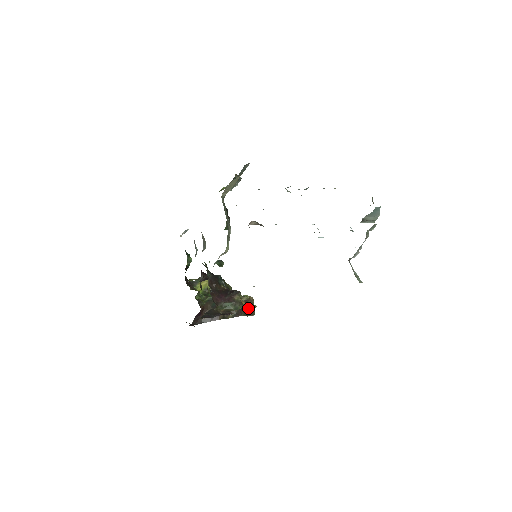
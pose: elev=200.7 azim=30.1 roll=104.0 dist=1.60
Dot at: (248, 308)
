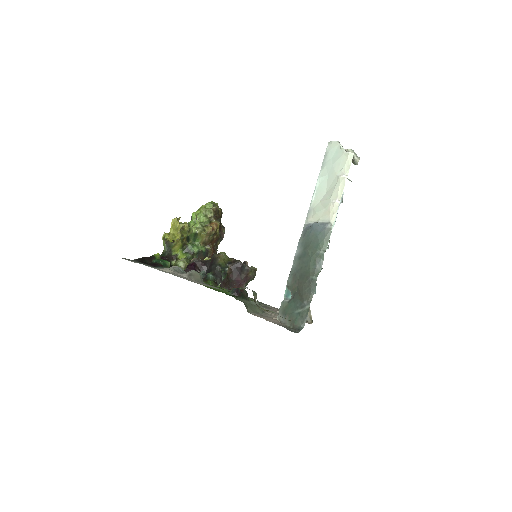
Dot at: (220, 219)
